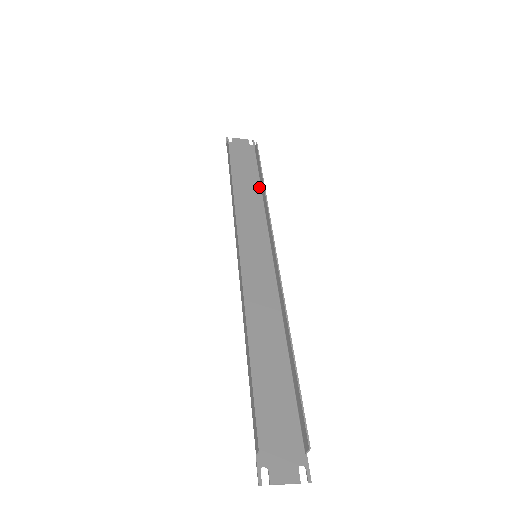
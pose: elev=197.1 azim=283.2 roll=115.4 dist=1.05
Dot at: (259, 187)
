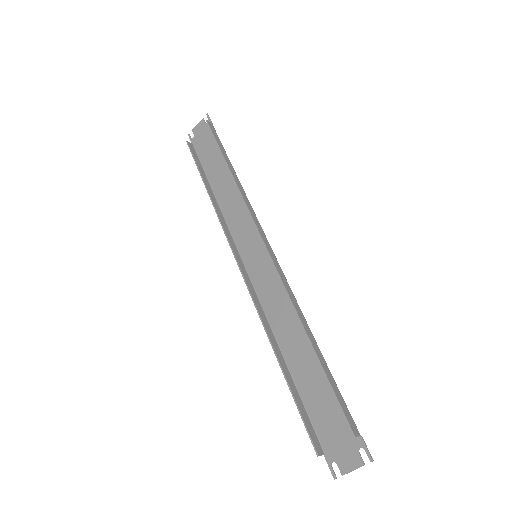
Dot at: occluded
